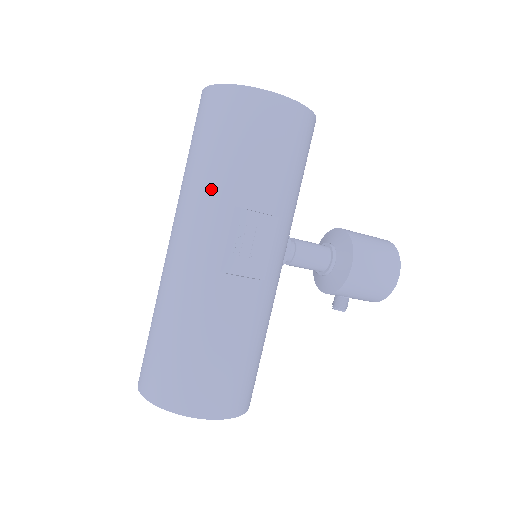
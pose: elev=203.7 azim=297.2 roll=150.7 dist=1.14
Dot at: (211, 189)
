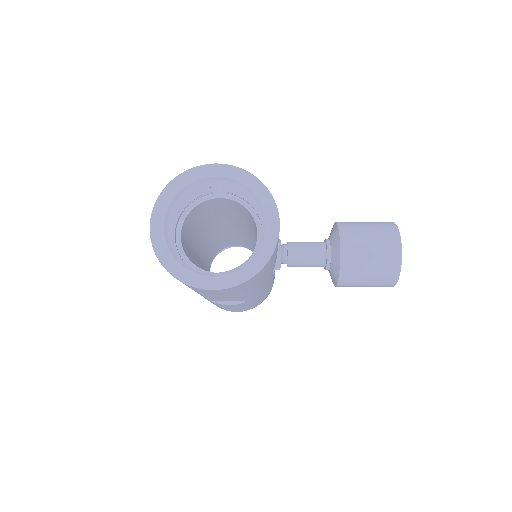
Dot at: occluded
